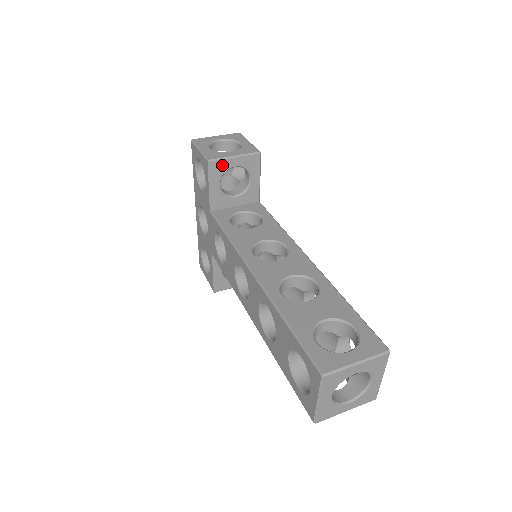
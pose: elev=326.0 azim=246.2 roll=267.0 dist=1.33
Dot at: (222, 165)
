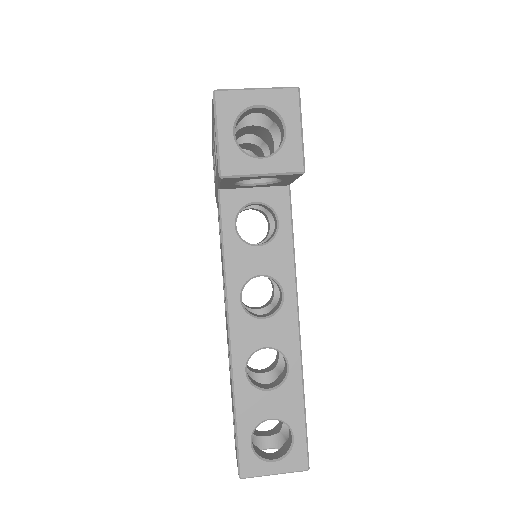
Dot at: (241, 178)
